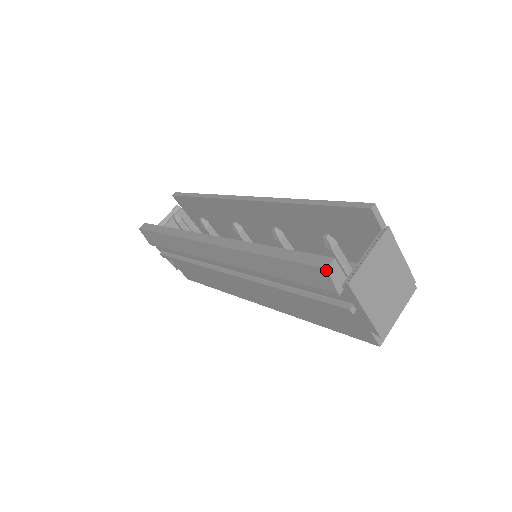
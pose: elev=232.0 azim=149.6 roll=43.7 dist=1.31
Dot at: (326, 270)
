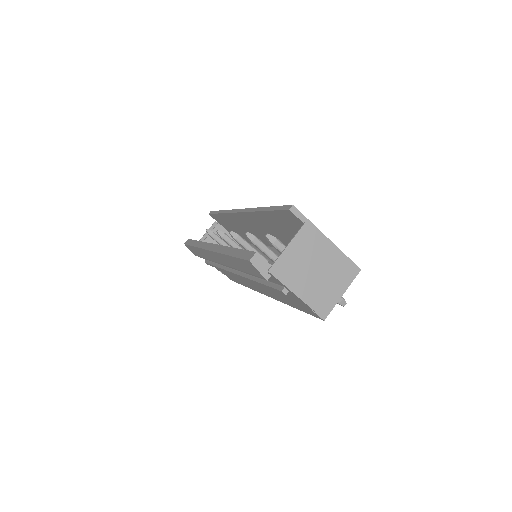
Dot at: (250, 262)
